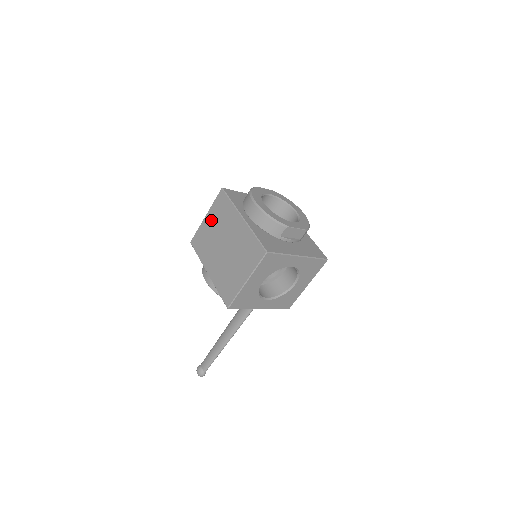
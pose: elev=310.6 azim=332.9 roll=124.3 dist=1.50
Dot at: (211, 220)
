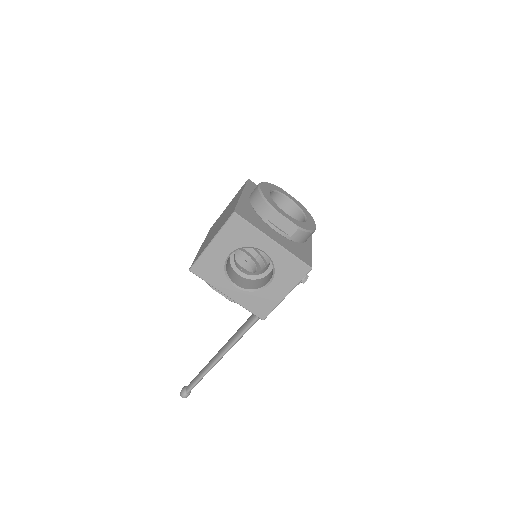
Dot at: (228, 205)
